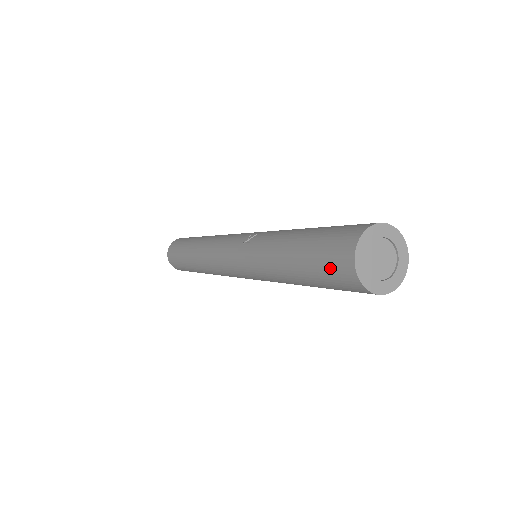
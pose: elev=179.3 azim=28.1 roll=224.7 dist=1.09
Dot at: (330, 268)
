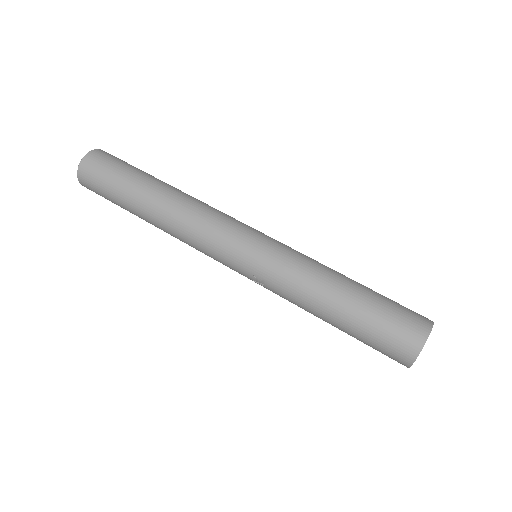
Dot at: occluded
